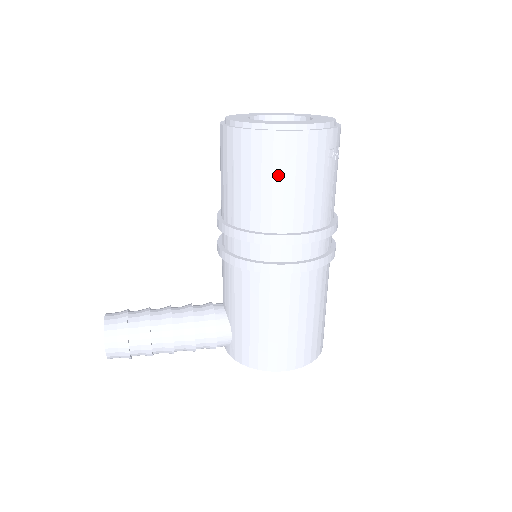
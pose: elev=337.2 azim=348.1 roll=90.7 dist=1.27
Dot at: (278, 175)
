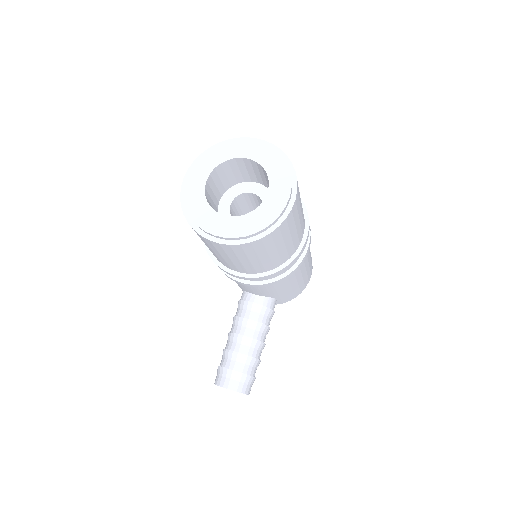
Dot at: (293, 230)
